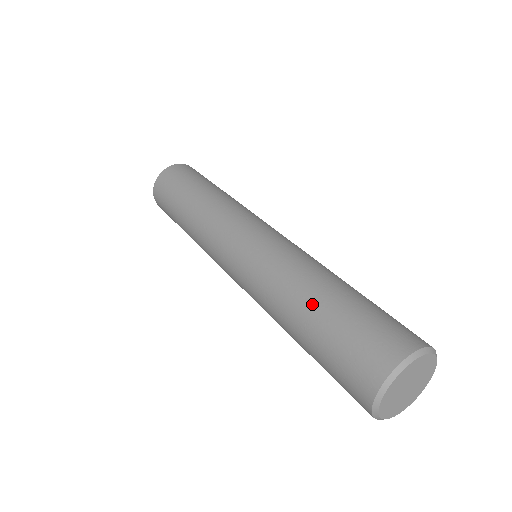
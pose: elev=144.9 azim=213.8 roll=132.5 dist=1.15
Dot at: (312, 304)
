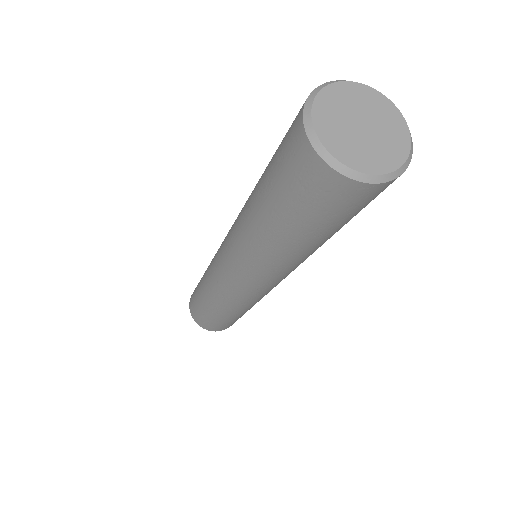
Dot at: occluded
